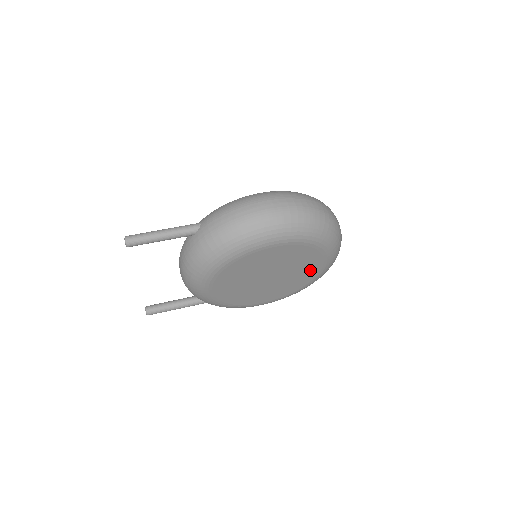
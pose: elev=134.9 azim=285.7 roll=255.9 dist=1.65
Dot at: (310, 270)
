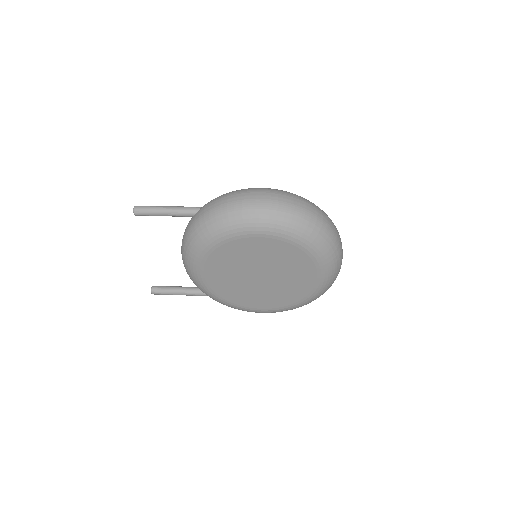
Dot at: (304, 279)
